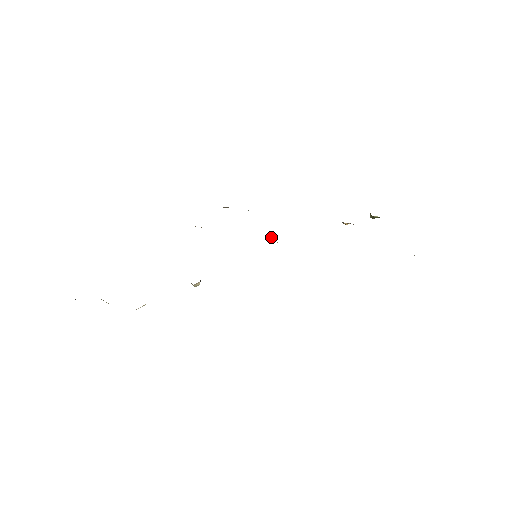
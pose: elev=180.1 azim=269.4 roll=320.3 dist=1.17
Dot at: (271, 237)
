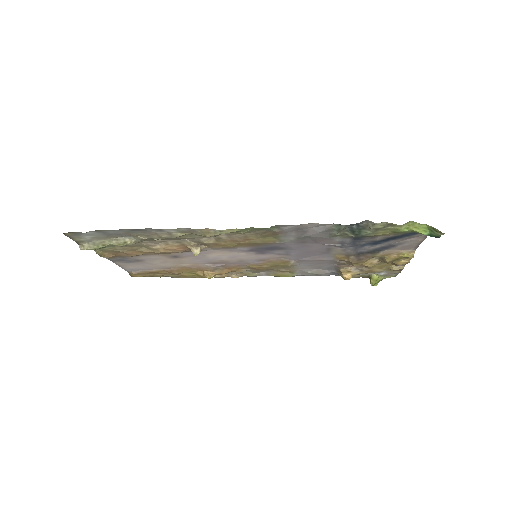
Dot at: (272, 263)
